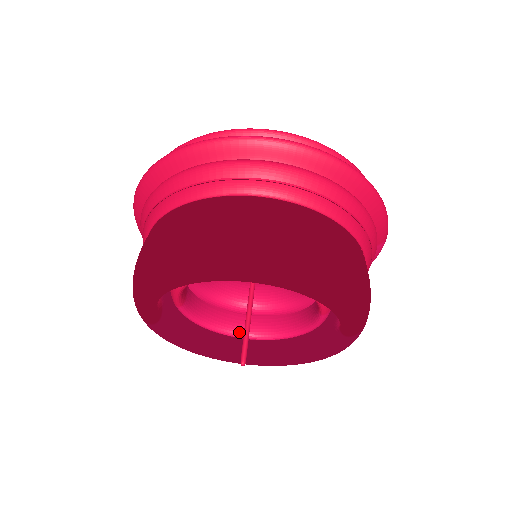
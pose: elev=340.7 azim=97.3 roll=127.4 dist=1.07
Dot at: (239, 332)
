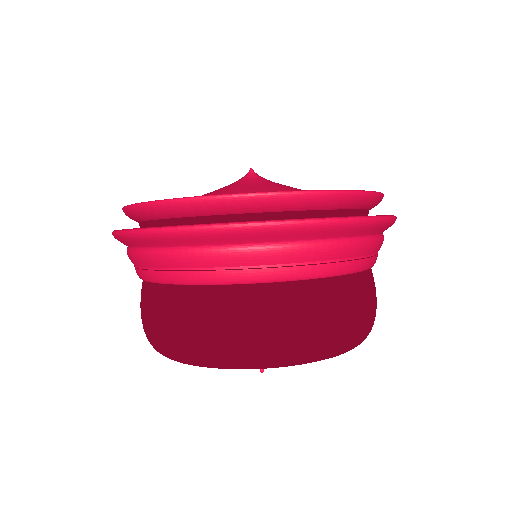
Dot at: occluded
